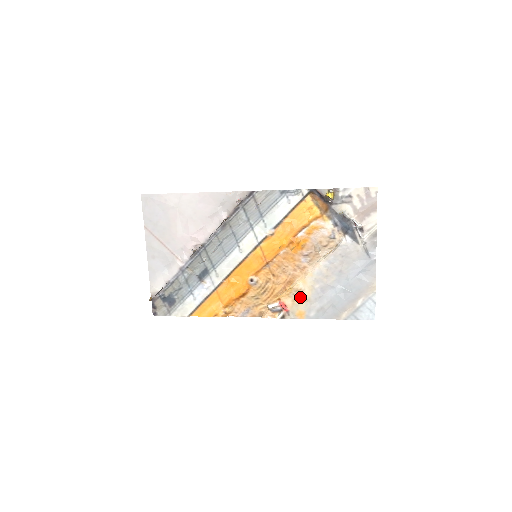
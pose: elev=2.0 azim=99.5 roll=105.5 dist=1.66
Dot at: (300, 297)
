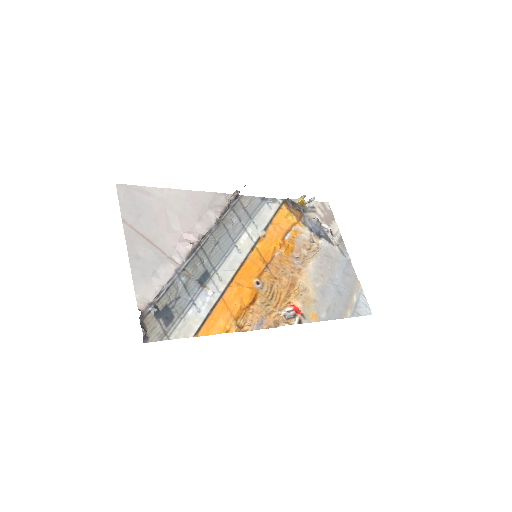
Dot at: (308, 298)
